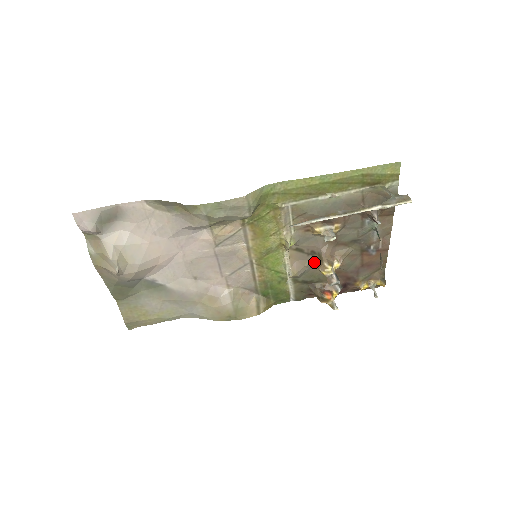
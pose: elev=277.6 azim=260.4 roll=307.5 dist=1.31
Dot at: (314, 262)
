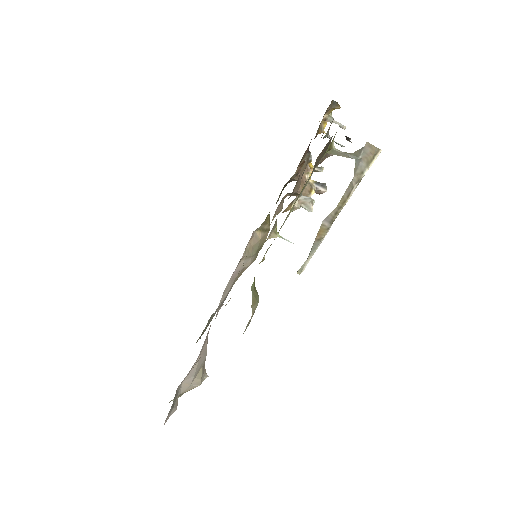
Dot at: occluded
